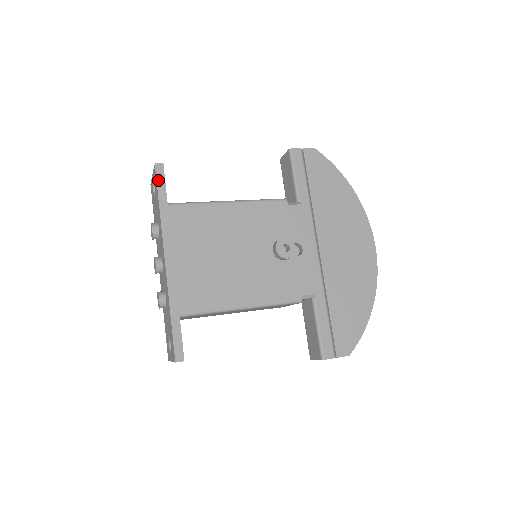
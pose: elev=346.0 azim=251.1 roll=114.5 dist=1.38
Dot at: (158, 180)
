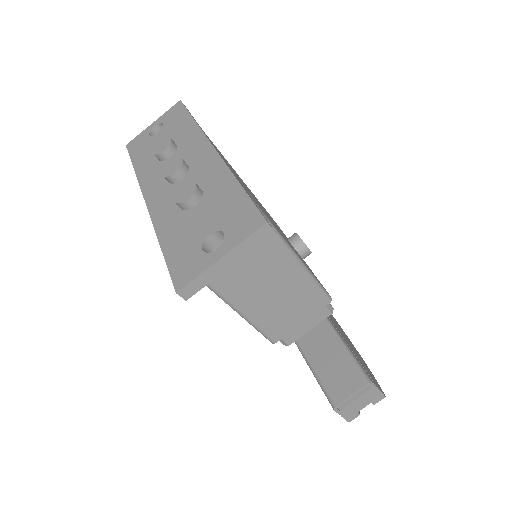
Dot at: (186, 108)
